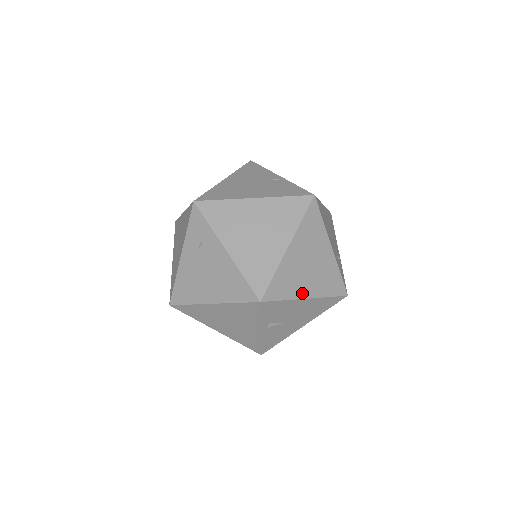
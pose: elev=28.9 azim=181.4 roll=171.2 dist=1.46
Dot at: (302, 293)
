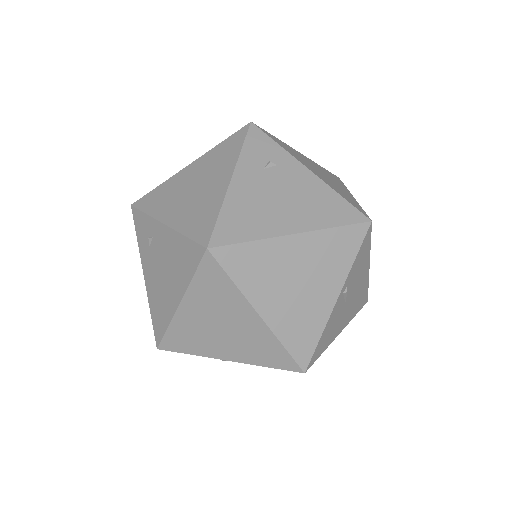
Dot at: occluded
